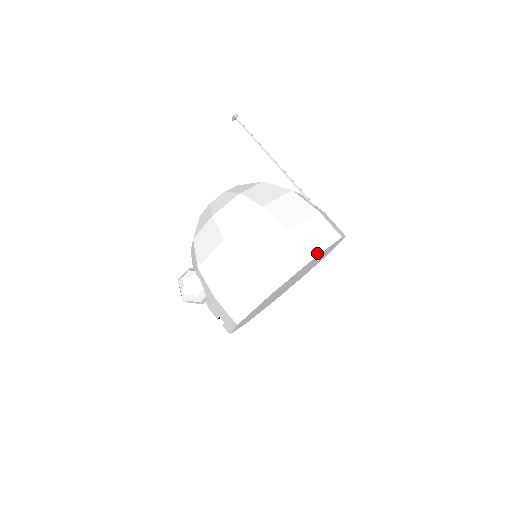
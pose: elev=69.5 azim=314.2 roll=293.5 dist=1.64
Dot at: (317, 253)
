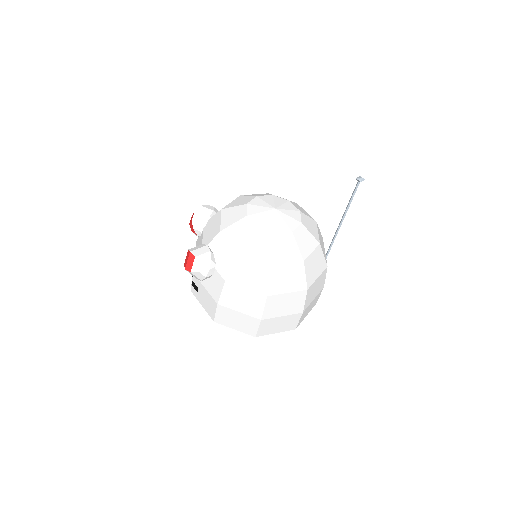
Dot at: occluded
